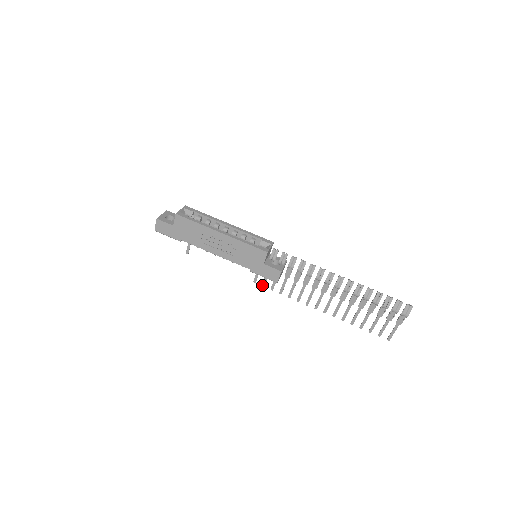
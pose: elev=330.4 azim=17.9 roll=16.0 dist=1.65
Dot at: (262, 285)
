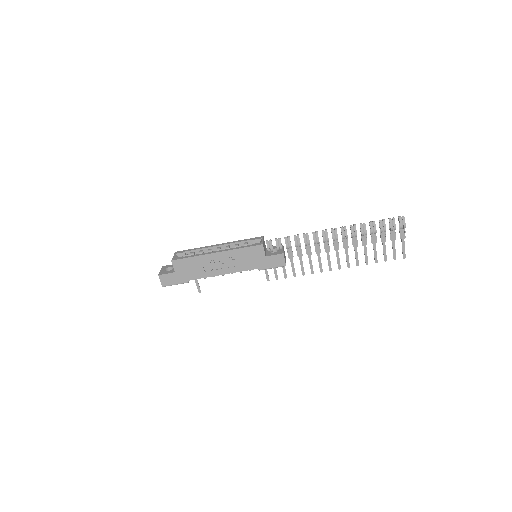
Dot at: (276, 279)
